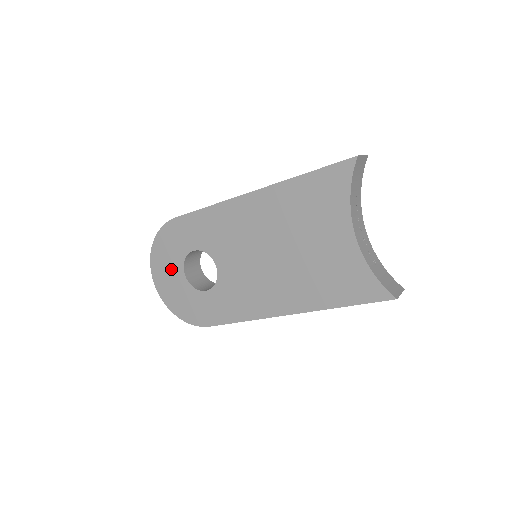
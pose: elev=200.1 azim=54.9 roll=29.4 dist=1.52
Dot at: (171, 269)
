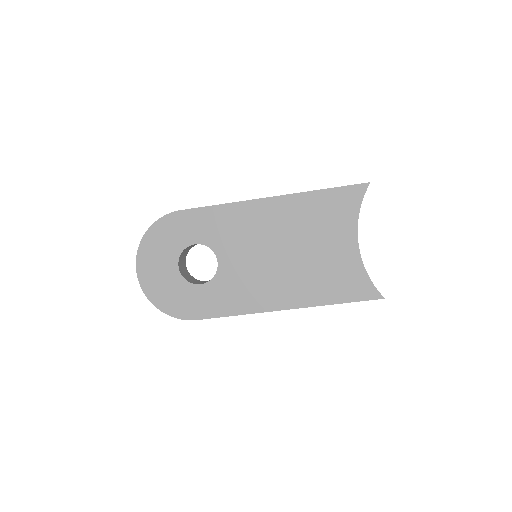
Dot at: (163, 260)
